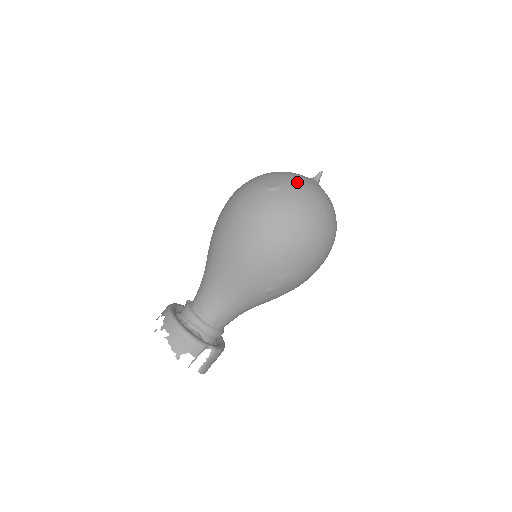
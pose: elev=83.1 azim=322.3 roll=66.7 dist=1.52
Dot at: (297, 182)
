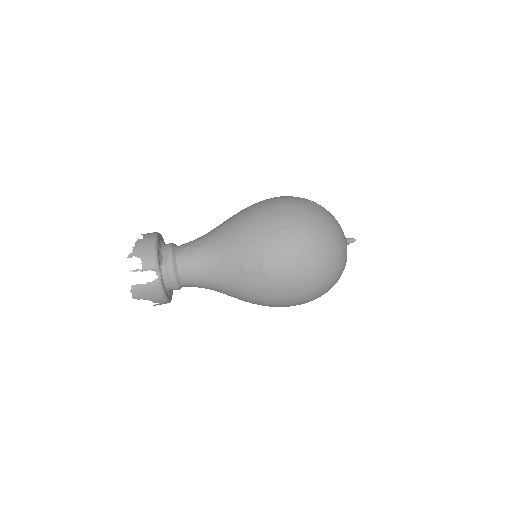
Dot at: (333, 216)
